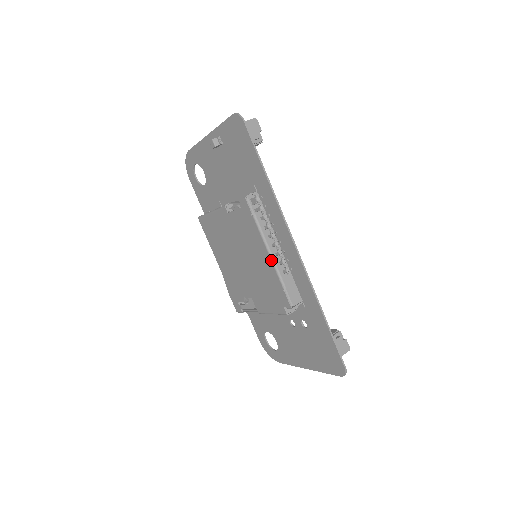
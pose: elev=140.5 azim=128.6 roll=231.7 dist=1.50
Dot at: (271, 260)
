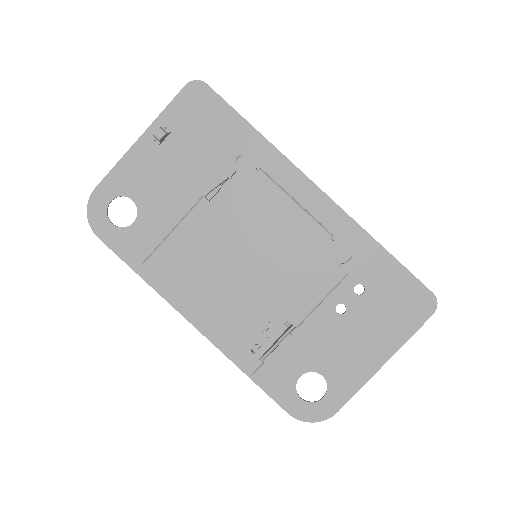
Dot at: (303, 210)
